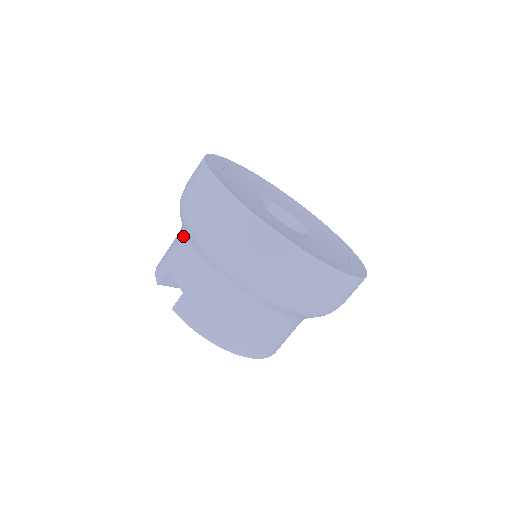
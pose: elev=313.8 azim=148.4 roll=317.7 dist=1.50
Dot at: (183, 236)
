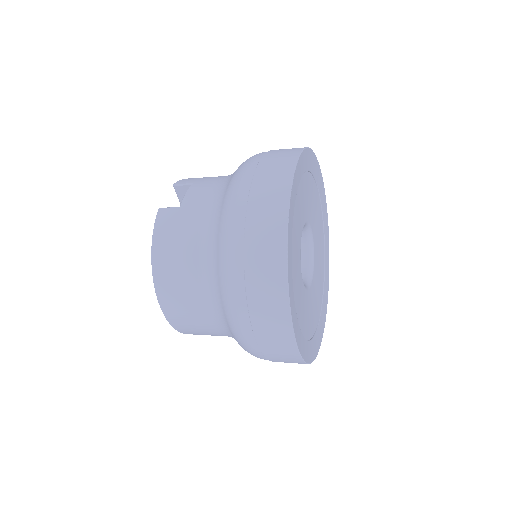
Dot at: (229, 176)
